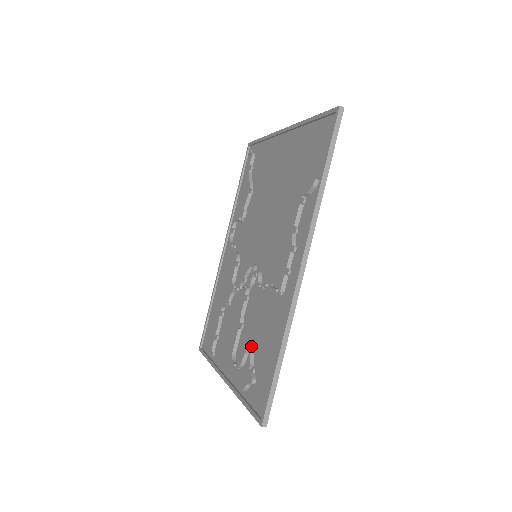
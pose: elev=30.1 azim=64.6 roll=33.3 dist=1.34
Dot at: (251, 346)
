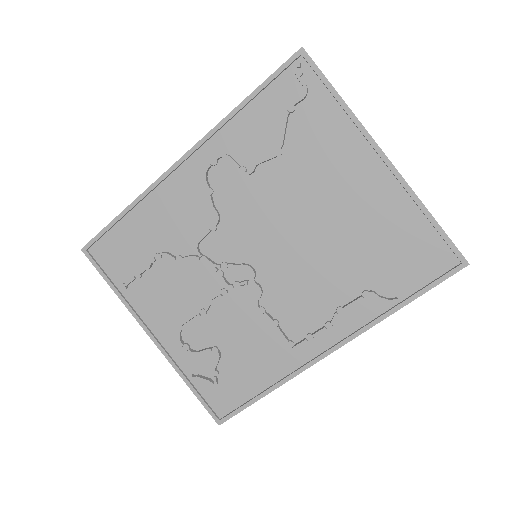
Dot at: (218, 347)
